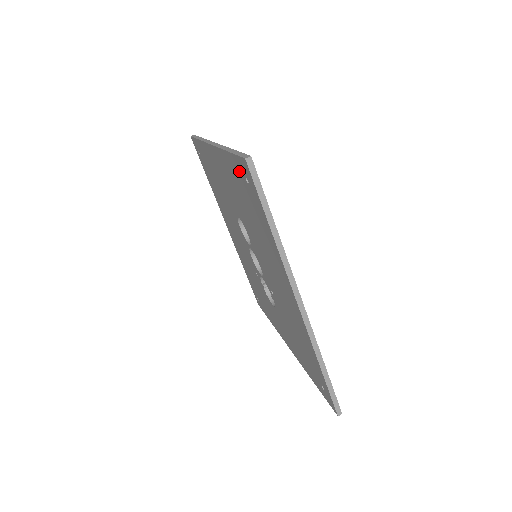
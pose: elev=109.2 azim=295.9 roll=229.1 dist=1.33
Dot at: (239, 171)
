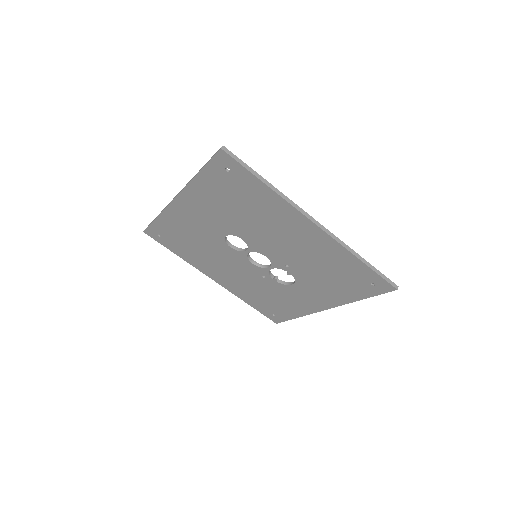
Dot at: (216, 174)
